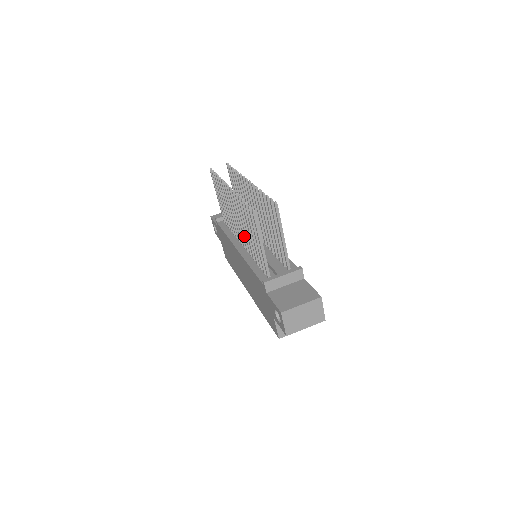
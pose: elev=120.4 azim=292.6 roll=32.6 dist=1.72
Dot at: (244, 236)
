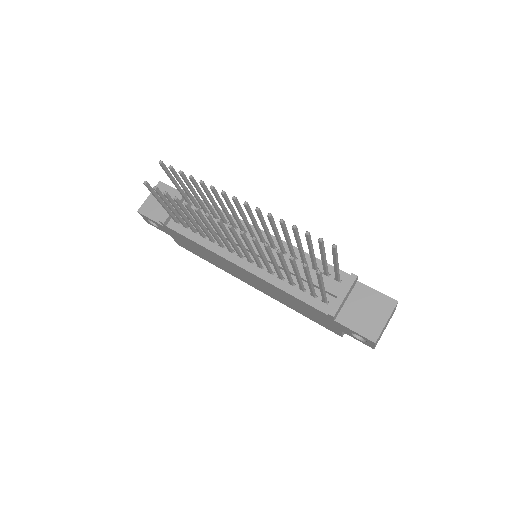
Dot at: (256, 259)
